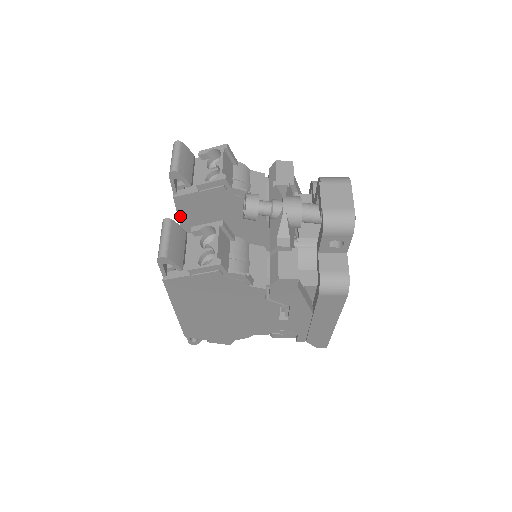
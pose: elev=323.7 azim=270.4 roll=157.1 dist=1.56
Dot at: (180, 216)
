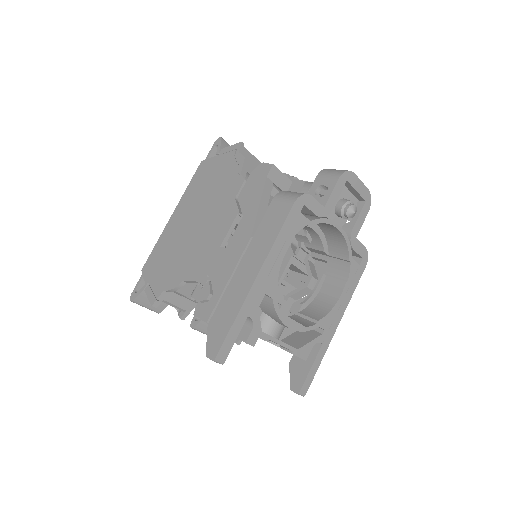
Dot at: occluded
